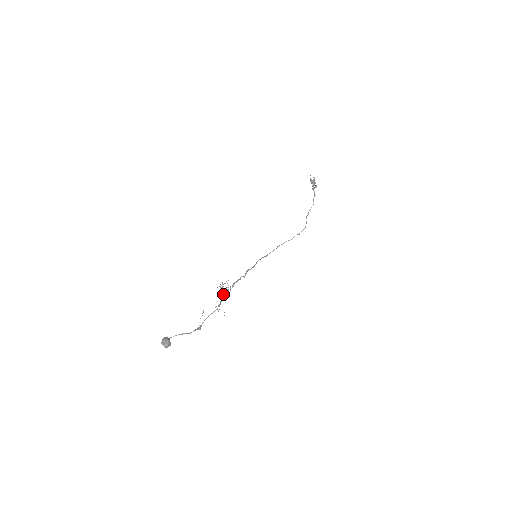
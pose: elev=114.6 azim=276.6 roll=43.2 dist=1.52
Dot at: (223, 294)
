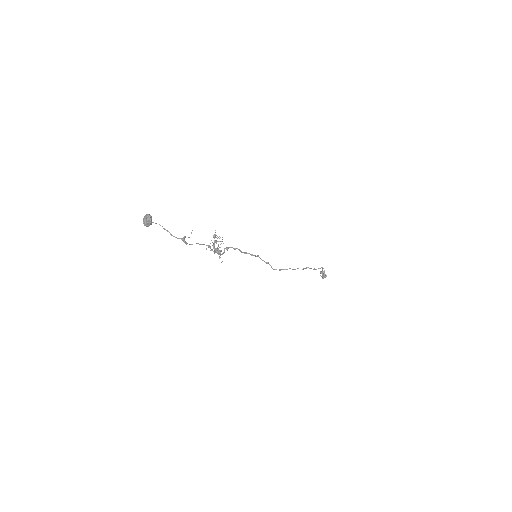
Dot at: (215, 241)
